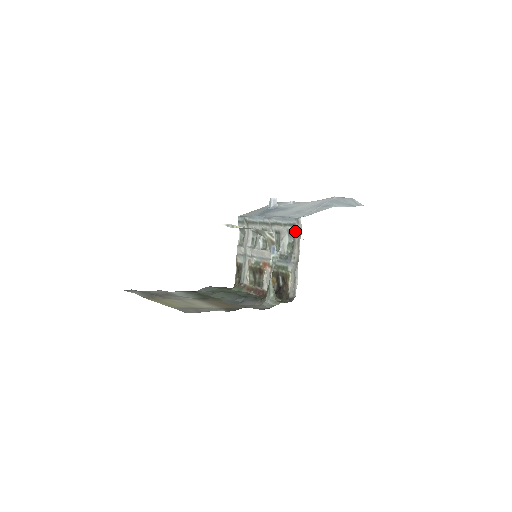
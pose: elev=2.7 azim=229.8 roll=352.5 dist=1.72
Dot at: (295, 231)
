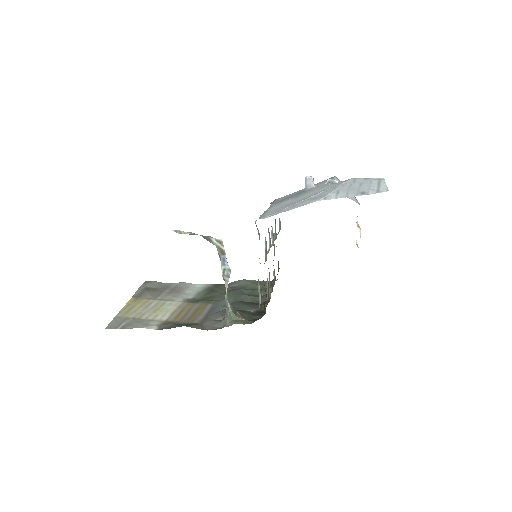
Dot at: occluded
